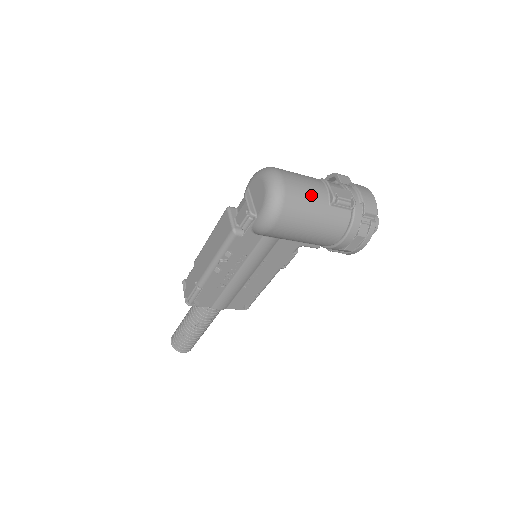
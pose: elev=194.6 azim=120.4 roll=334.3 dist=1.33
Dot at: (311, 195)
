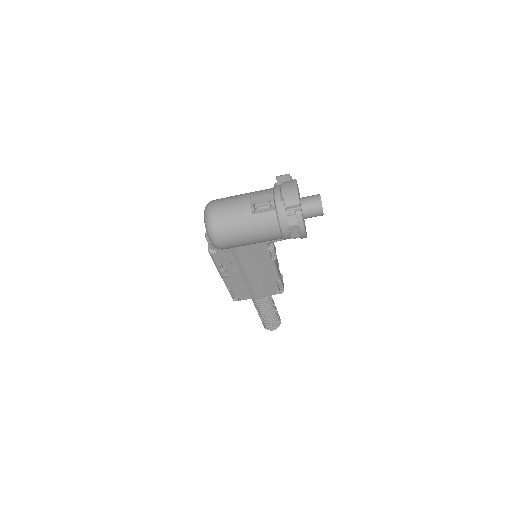
Dot at: (235, 213)
